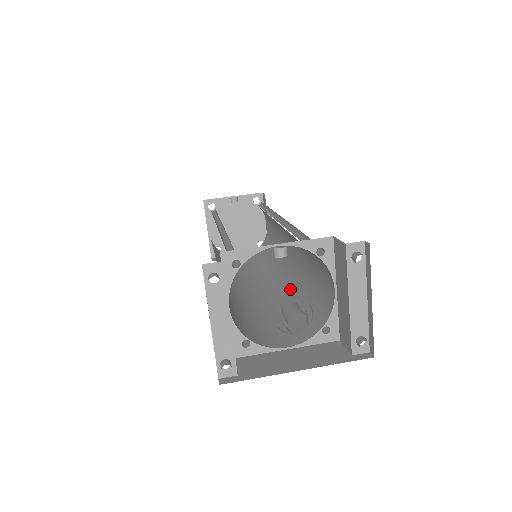
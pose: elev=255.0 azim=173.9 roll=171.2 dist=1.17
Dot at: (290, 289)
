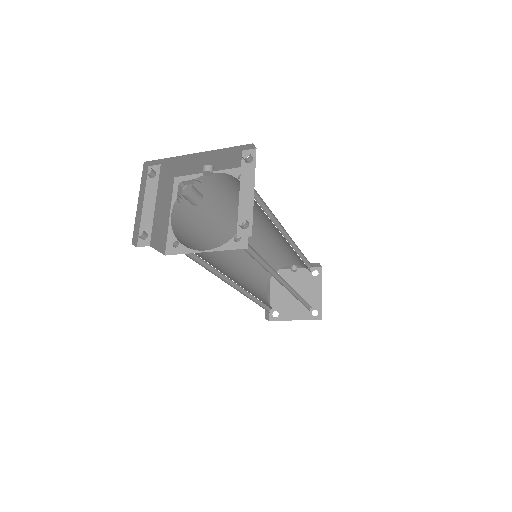
Dot at: occluded
